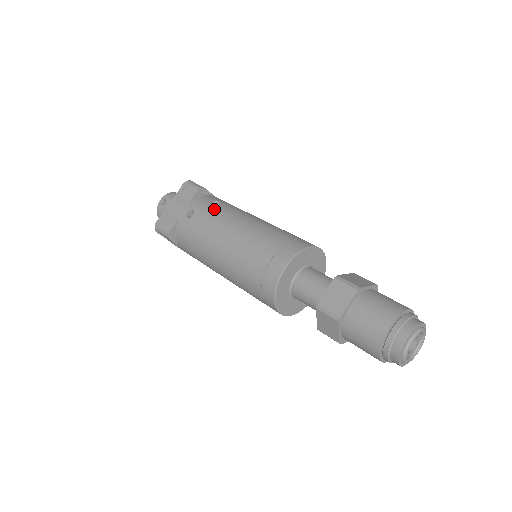
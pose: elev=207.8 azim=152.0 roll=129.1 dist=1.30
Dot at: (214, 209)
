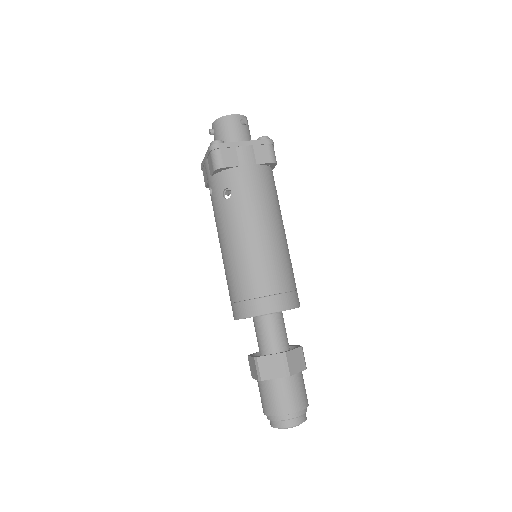
Dot at: (221, 206)
